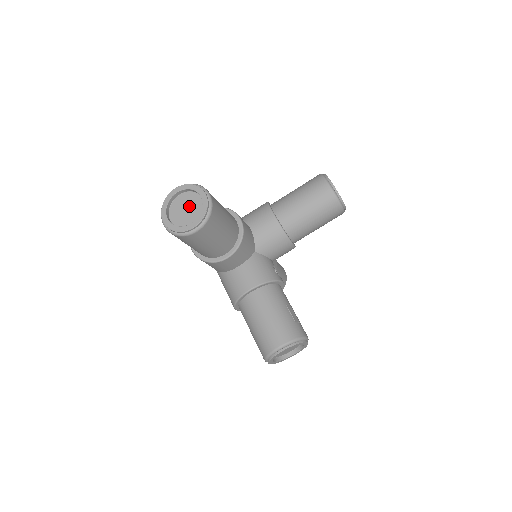
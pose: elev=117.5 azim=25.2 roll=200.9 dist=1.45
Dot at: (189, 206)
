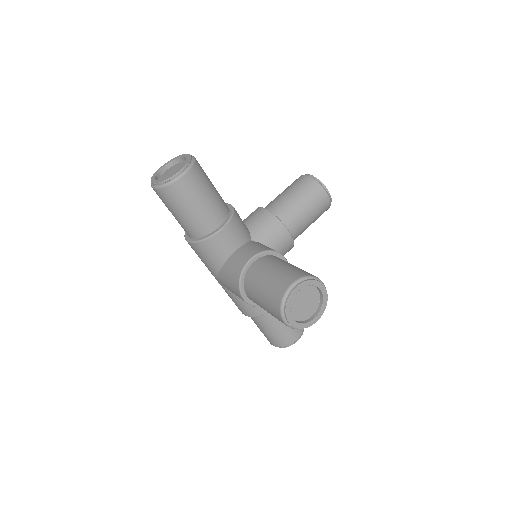
Dot at: (175, 169)
